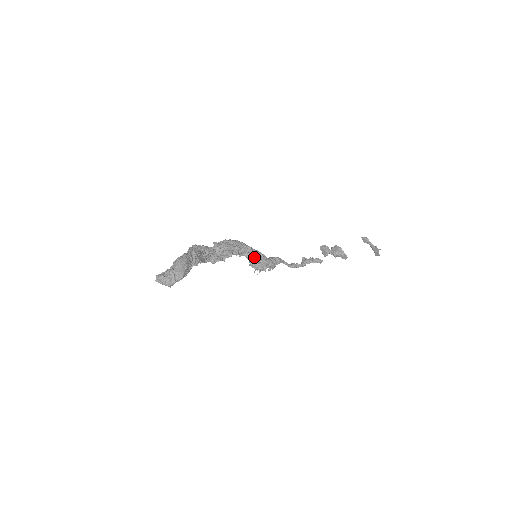
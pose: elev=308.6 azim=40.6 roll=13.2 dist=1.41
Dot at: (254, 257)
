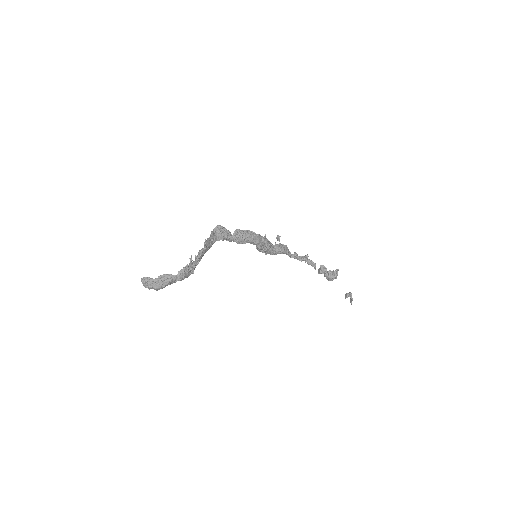
Dot at: (260, 249)
